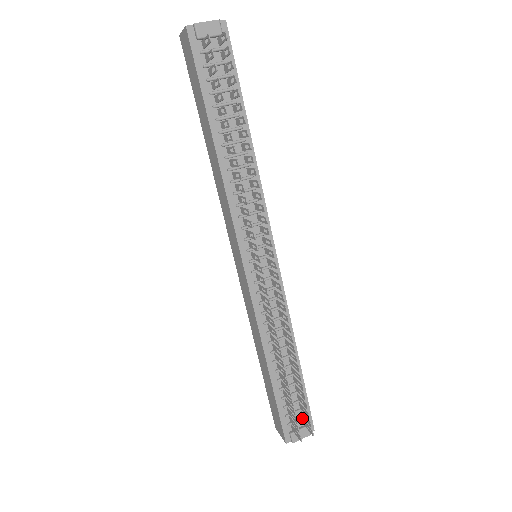
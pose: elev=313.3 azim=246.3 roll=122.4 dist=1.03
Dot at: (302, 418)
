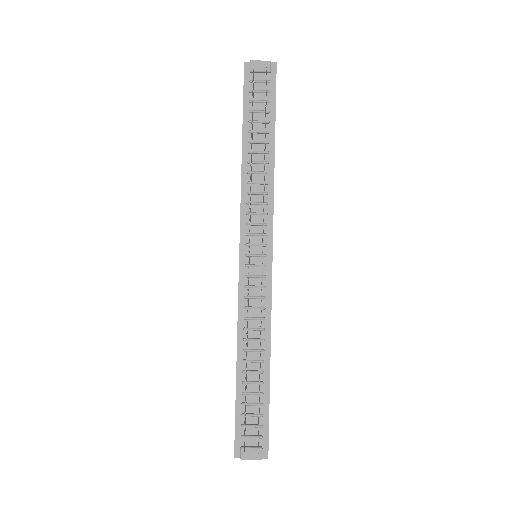
Dot at: (257, 436)
